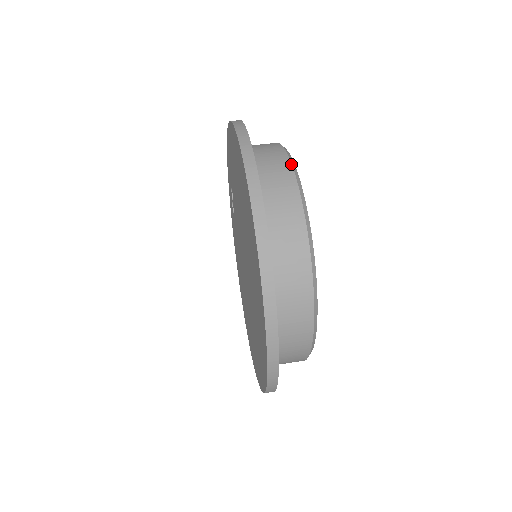
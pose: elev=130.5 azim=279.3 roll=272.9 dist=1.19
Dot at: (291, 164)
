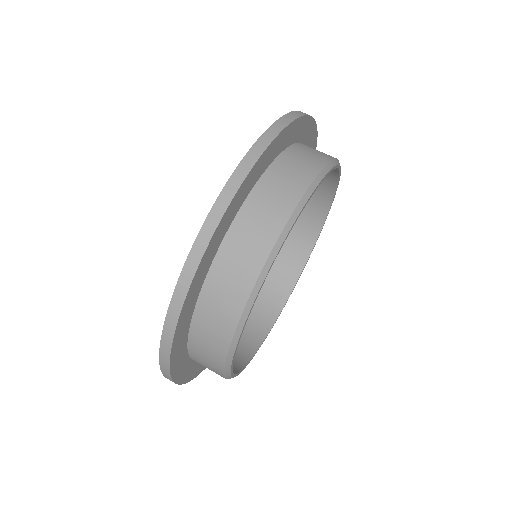
Dot at: (302, 196)
